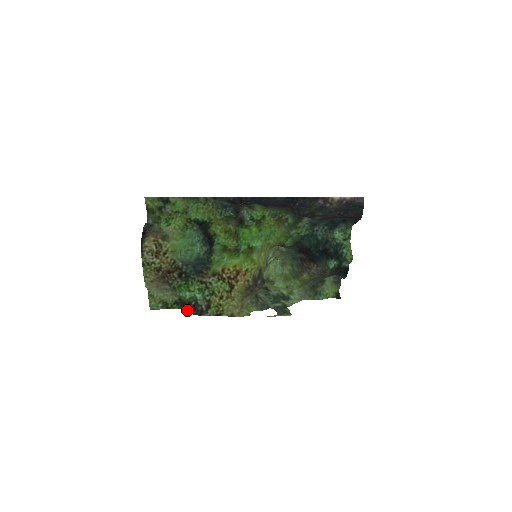
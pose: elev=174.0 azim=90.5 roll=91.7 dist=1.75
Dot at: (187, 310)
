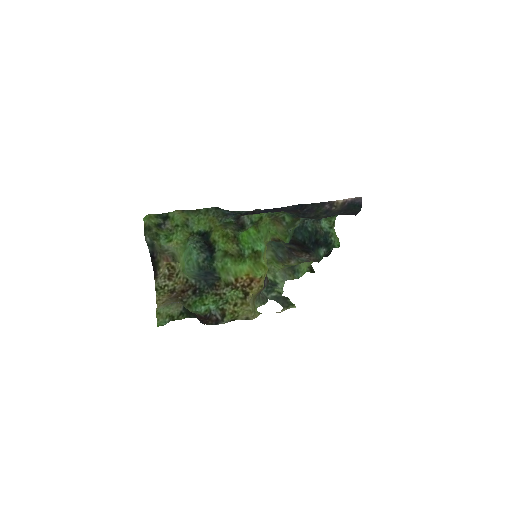
Dot at: (201, 322)
